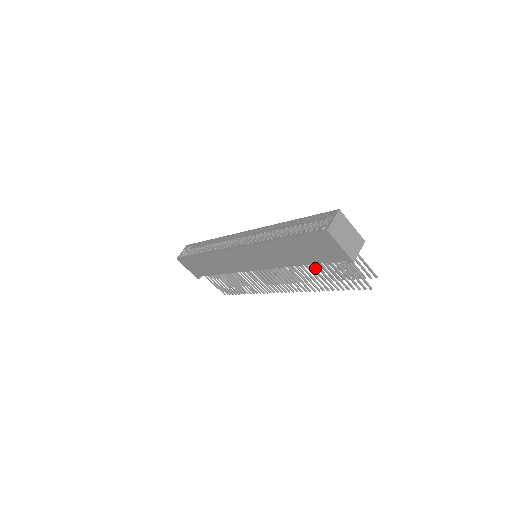
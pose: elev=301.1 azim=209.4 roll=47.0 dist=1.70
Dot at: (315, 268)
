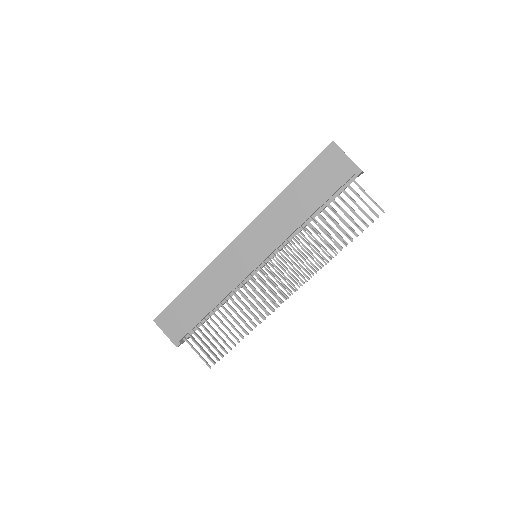
Dot at: (324, 221)
